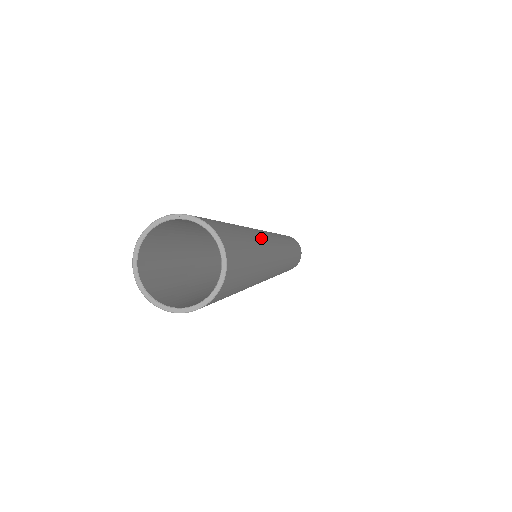
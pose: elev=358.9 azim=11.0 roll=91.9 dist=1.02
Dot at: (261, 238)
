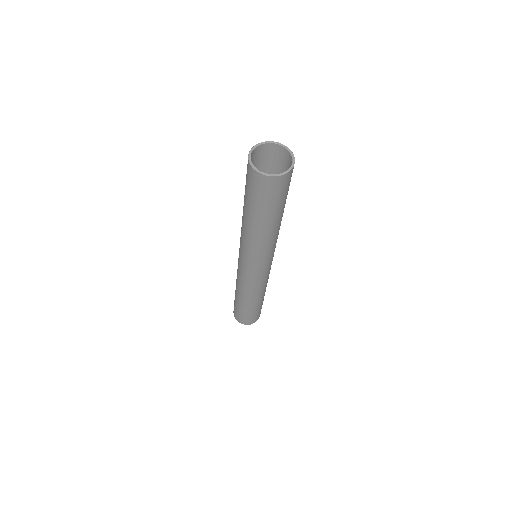
Dot at: occluded
